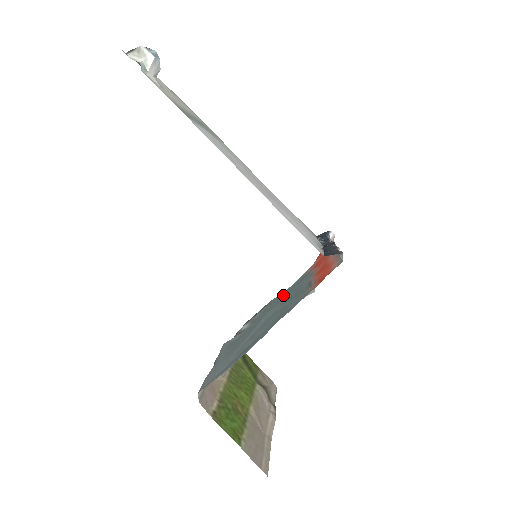
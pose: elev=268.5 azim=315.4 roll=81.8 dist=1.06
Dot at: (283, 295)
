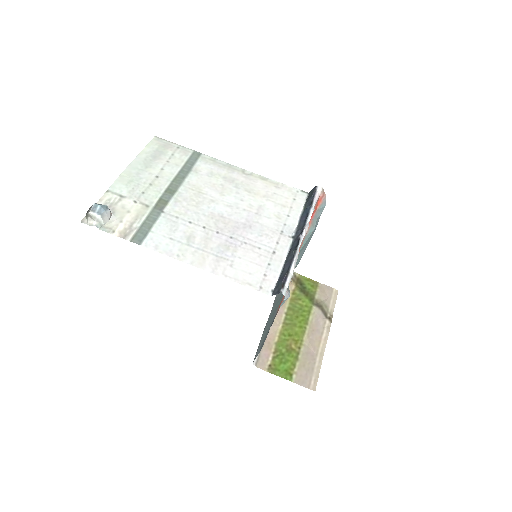
Dot at: occluded
